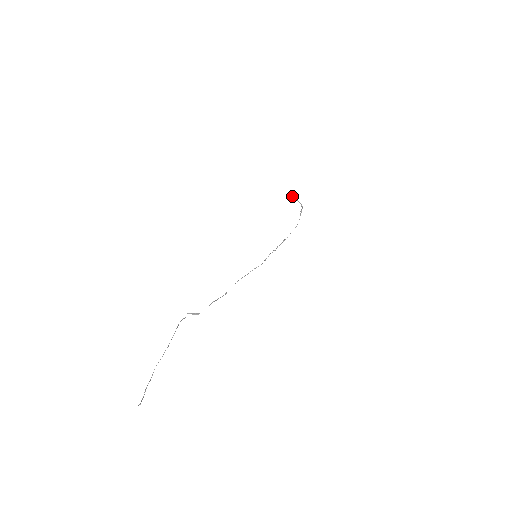
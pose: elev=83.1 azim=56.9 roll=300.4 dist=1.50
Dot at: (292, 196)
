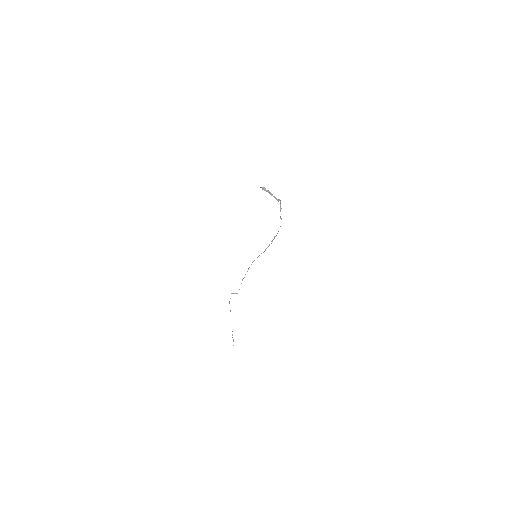
Dot at: (264, 190)
